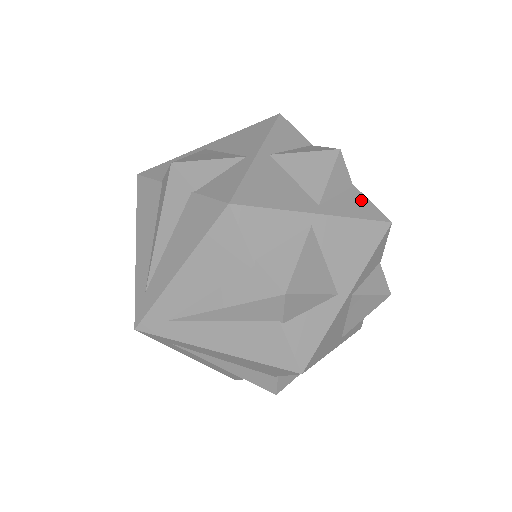
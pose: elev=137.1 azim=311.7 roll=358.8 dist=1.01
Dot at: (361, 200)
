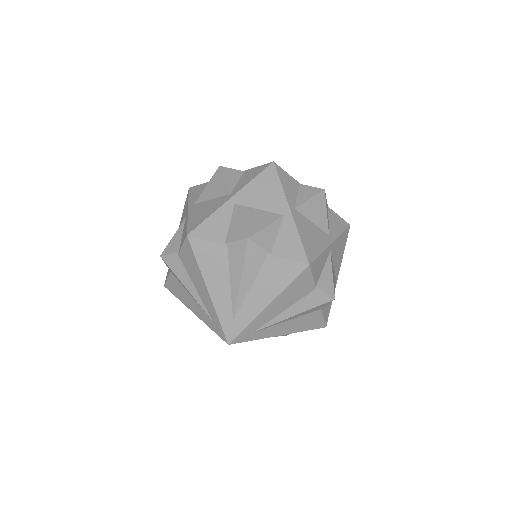
Dot at: (251, 171)
